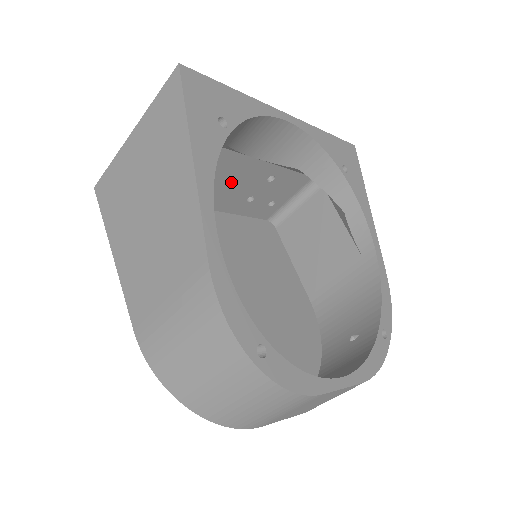
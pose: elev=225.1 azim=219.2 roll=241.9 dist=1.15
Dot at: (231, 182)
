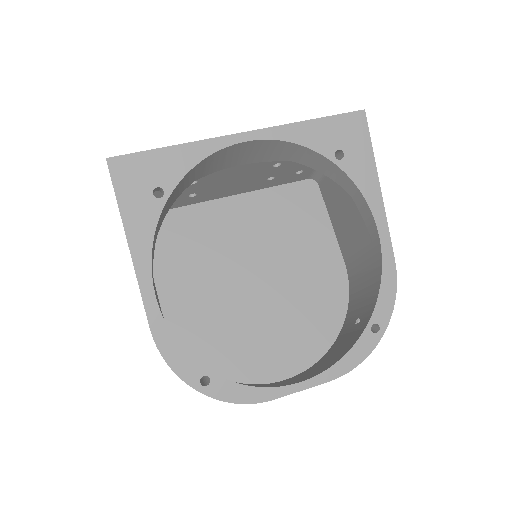
Dot at: (236, 180)
